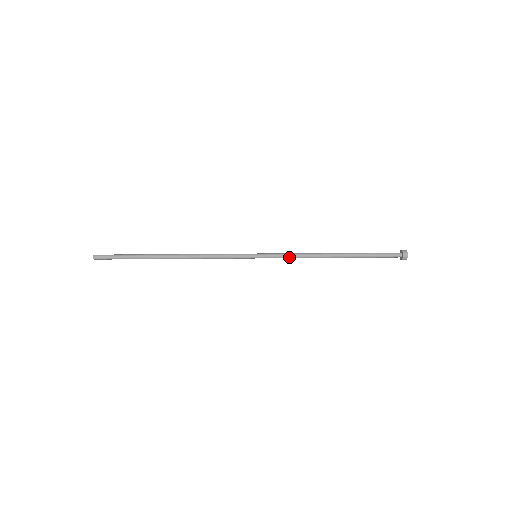
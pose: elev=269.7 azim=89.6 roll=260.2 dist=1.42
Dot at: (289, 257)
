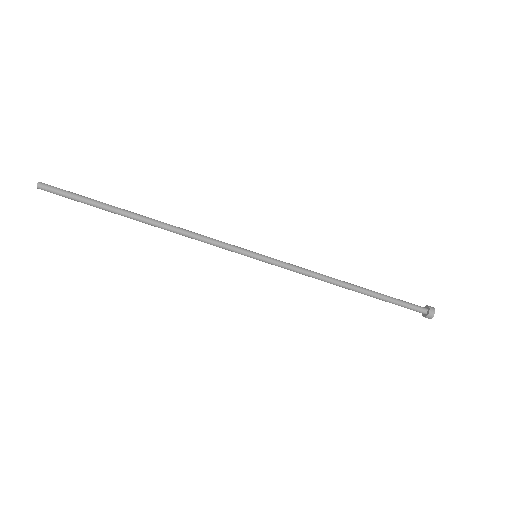
Dot at: (295, 271)
